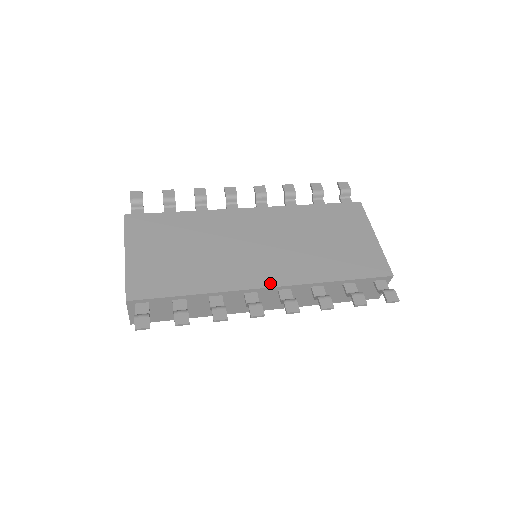
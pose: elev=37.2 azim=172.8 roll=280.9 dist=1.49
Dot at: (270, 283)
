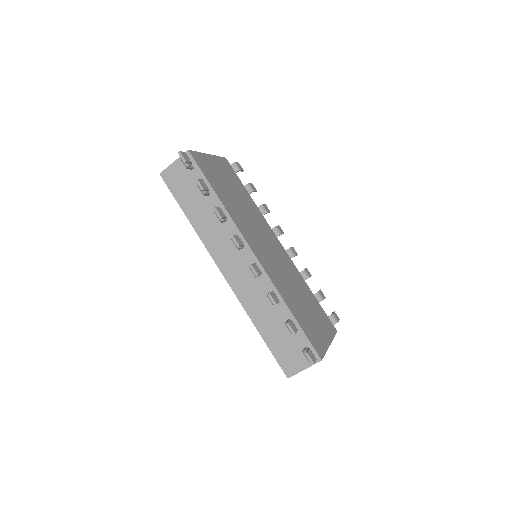
Dot at: (257, 254)
